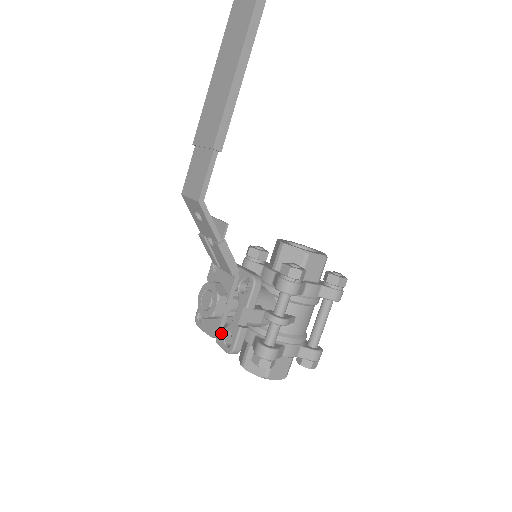
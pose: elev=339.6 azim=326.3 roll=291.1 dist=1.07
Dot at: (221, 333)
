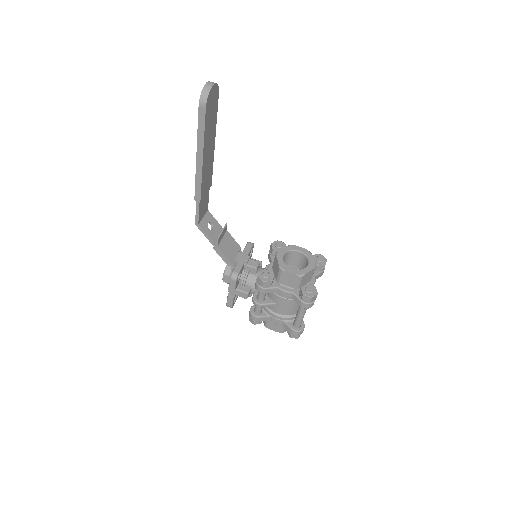
Dot at: occluded
